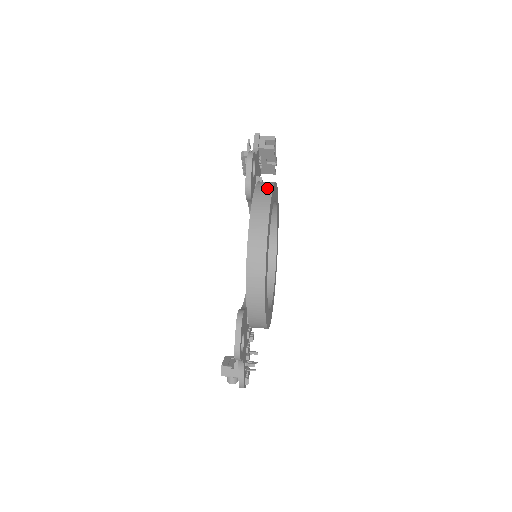
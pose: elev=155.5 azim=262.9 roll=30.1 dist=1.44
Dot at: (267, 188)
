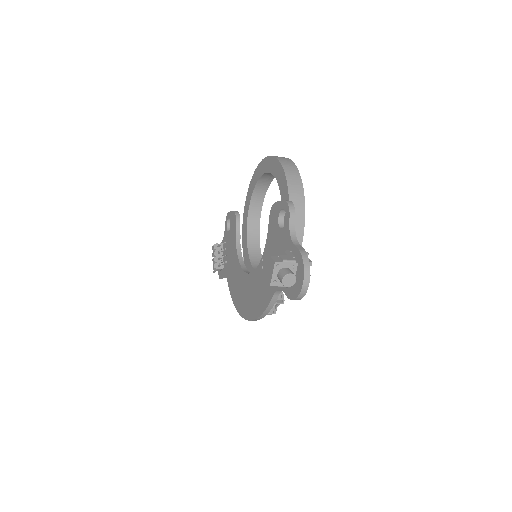
Dot at: occluded
